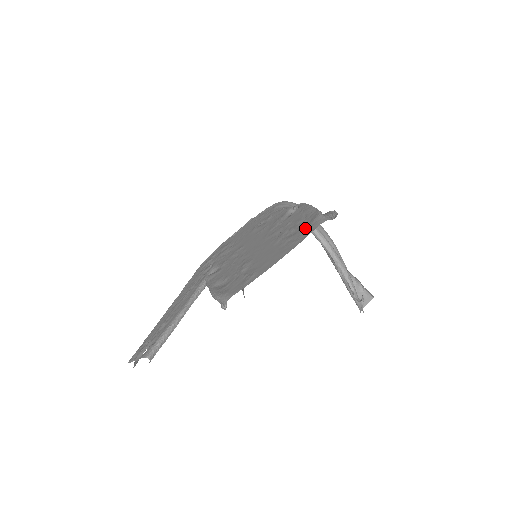
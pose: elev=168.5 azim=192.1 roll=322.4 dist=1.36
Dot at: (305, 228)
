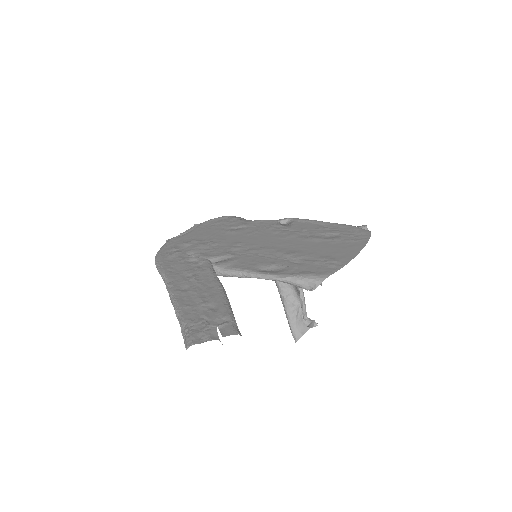
Dot at: (351, 233)
